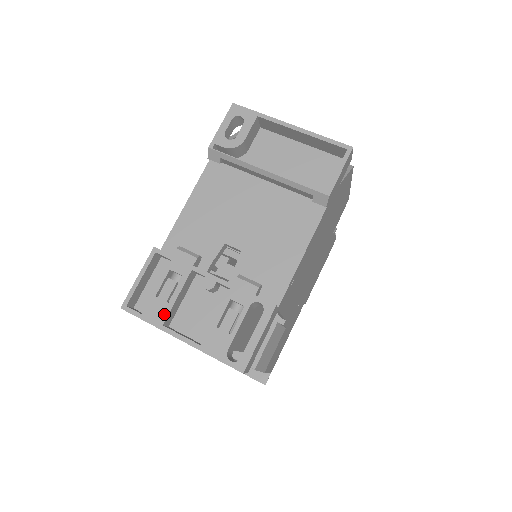
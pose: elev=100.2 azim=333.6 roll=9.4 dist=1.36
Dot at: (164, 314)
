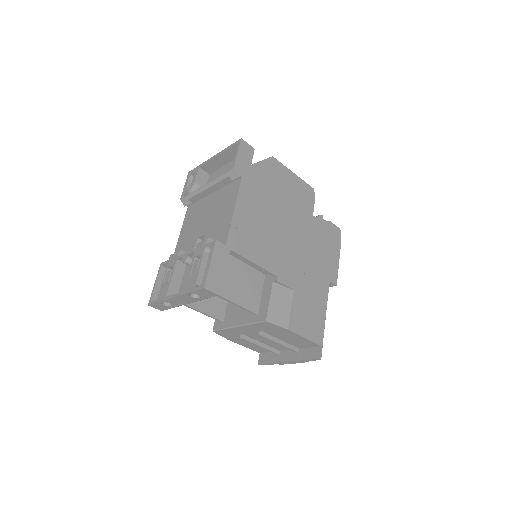
Dot at: (166, 291)
